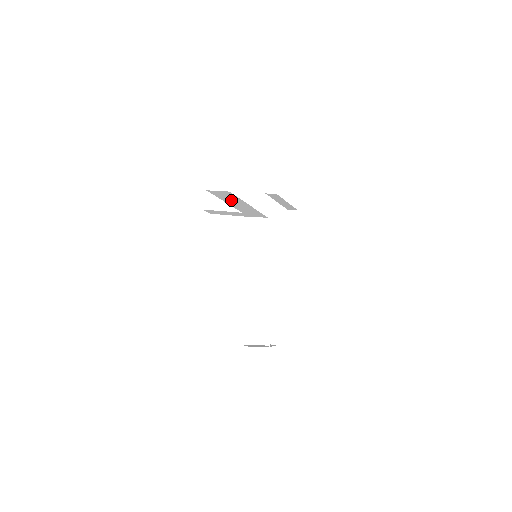
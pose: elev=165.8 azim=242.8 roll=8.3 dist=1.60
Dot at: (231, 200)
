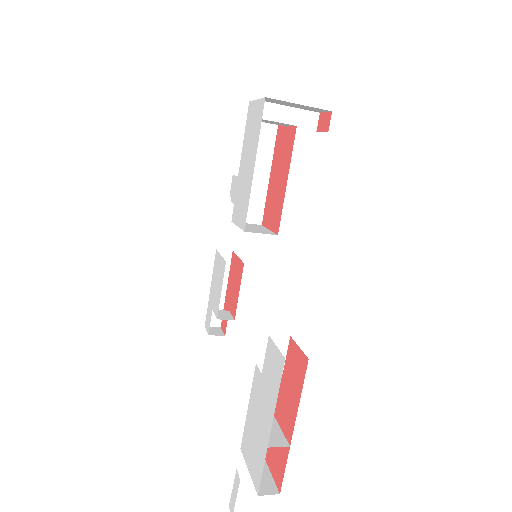
Dot at: occluded
